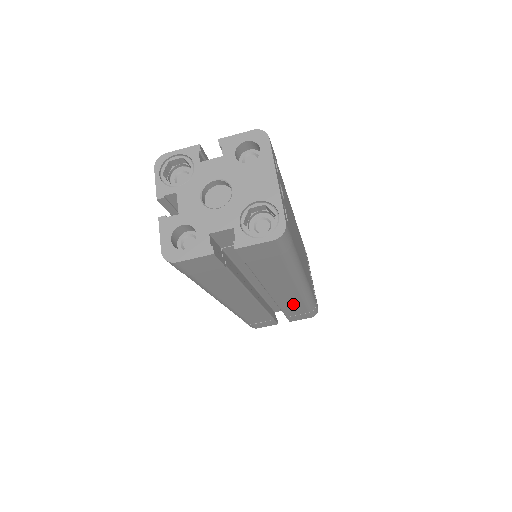
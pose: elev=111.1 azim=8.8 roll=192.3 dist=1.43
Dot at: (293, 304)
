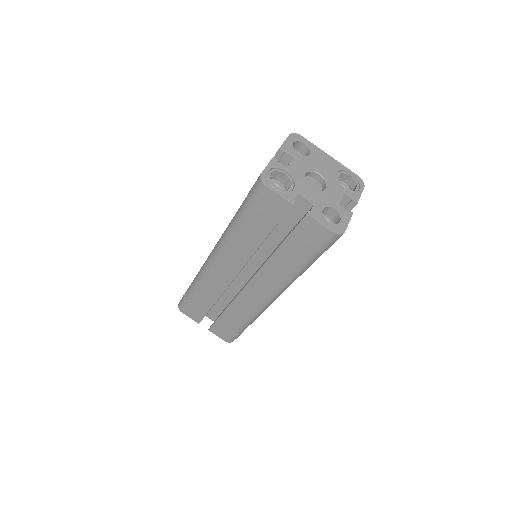
Dot at: occluded
